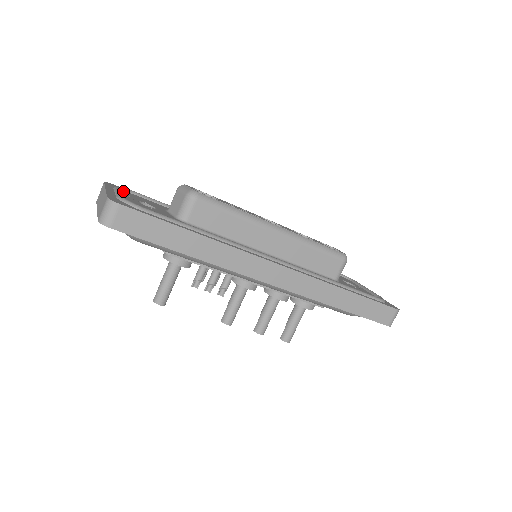
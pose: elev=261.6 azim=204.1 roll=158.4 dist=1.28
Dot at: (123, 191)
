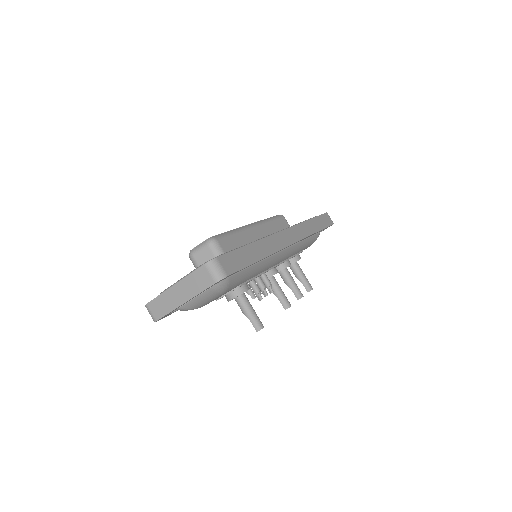
Dot at: occluded
